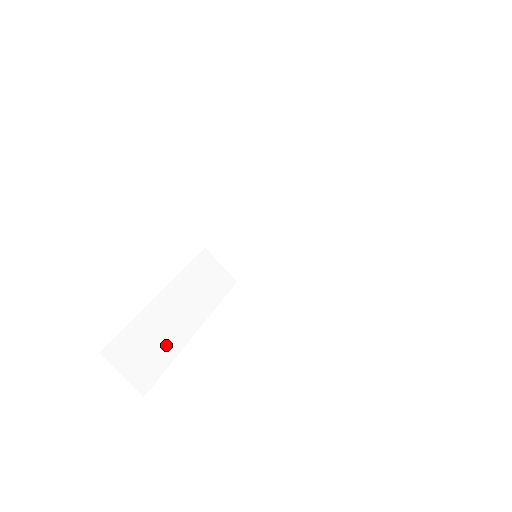
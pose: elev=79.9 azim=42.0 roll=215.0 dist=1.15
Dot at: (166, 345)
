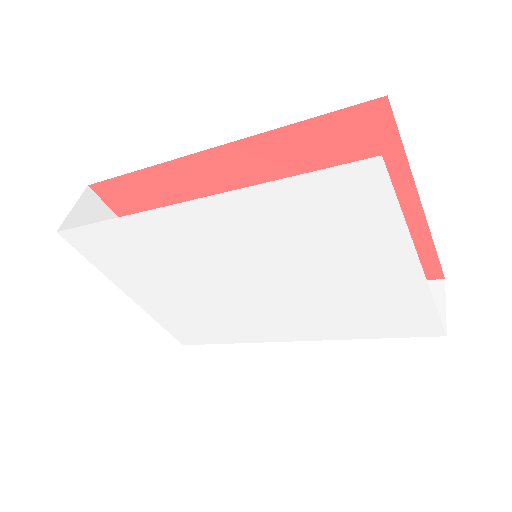
Dot at: occluded
